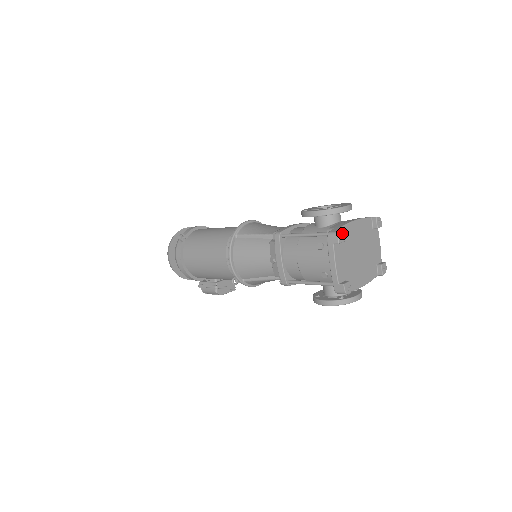
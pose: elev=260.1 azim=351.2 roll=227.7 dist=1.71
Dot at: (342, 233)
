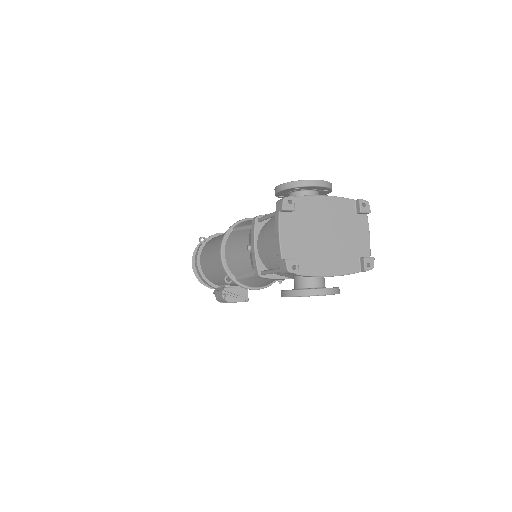
Dot at: (291, 200)
